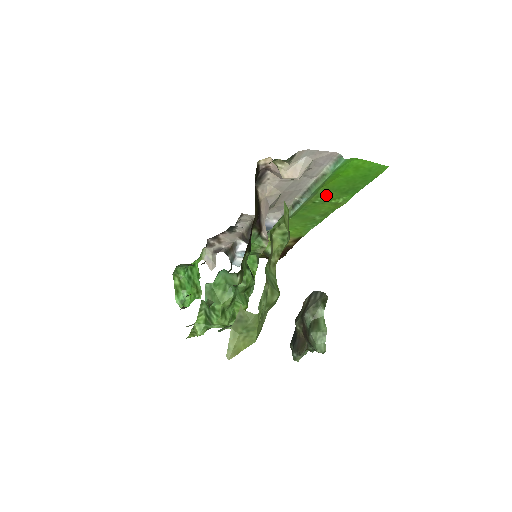
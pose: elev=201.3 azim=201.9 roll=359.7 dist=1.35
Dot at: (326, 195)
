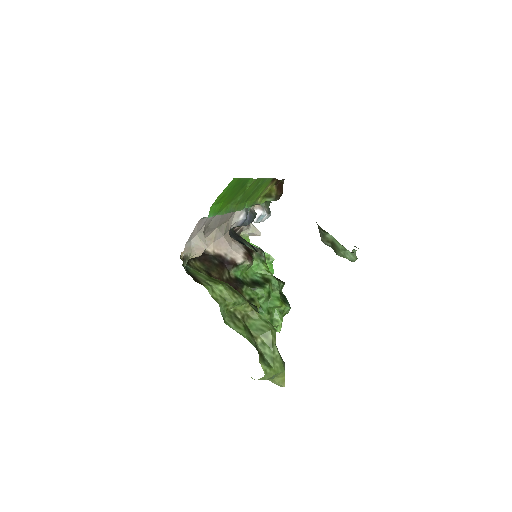
Dot at: (238, 196)
